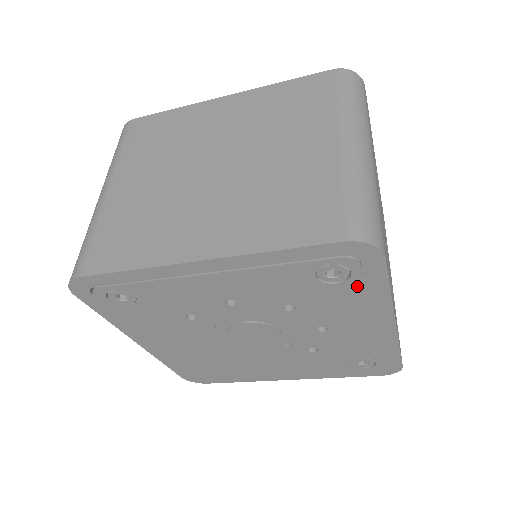
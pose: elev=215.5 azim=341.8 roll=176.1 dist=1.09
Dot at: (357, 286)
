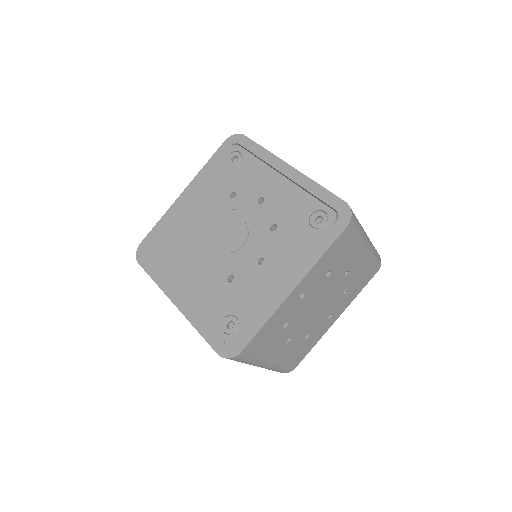
Dot at: (316, 237)
